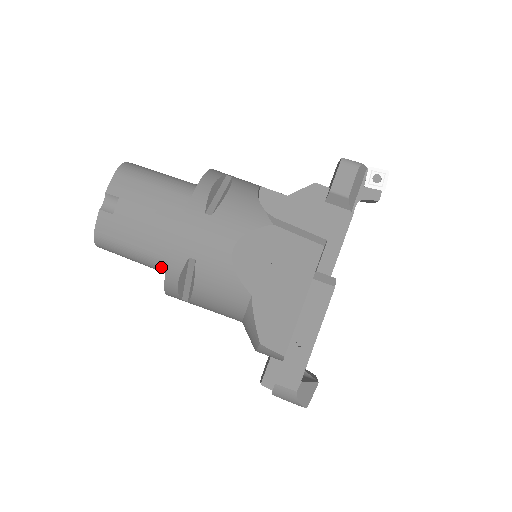
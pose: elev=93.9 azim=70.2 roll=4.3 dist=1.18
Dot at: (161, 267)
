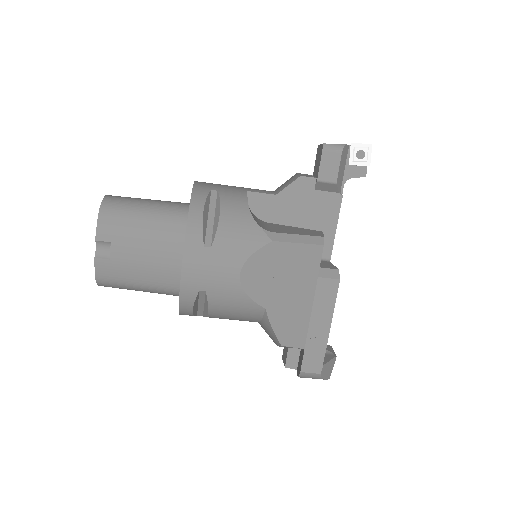
Dot at: (170, 294)
